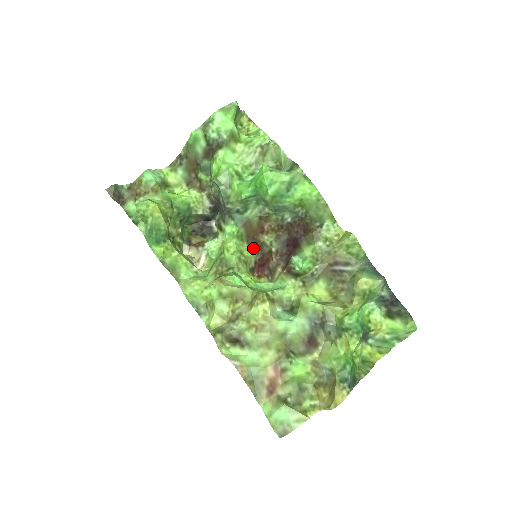
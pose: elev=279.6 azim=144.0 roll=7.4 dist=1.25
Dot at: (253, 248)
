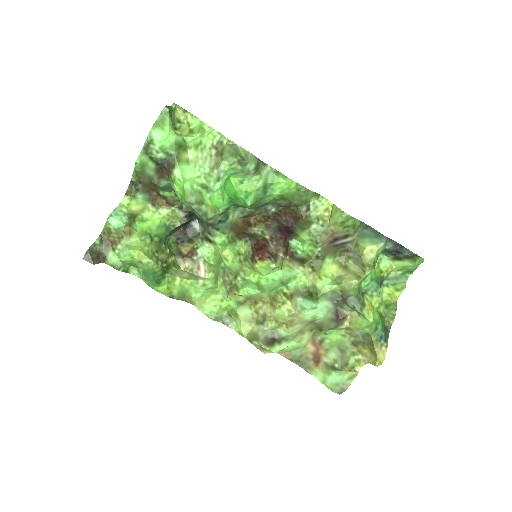
Dot at: (245, 239)
